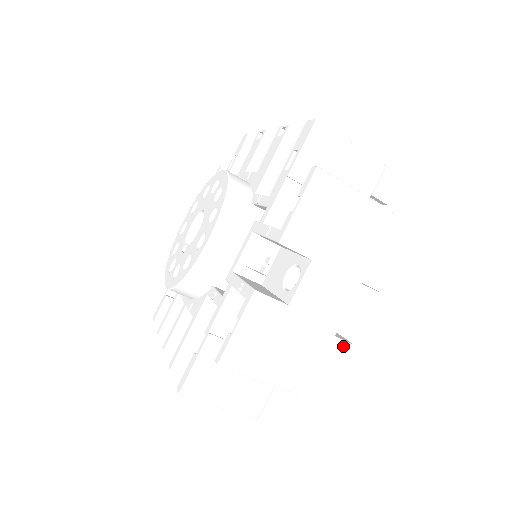
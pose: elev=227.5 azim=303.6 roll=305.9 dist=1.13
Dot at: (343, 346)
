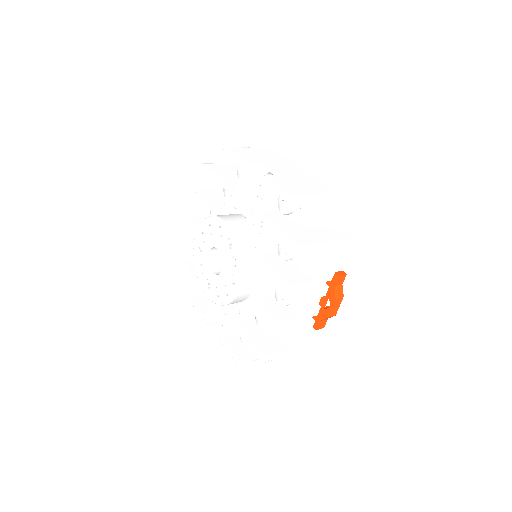
Dot at: occluded
